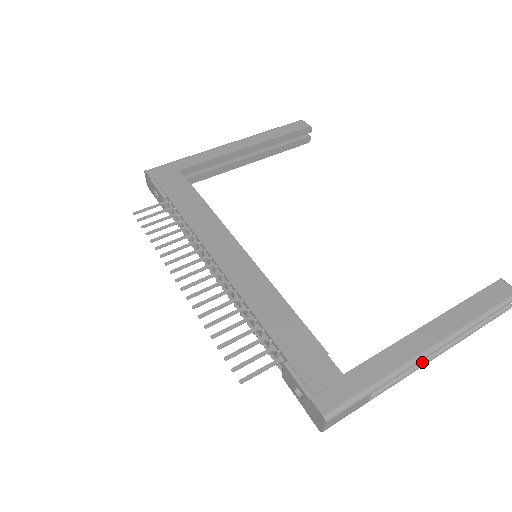
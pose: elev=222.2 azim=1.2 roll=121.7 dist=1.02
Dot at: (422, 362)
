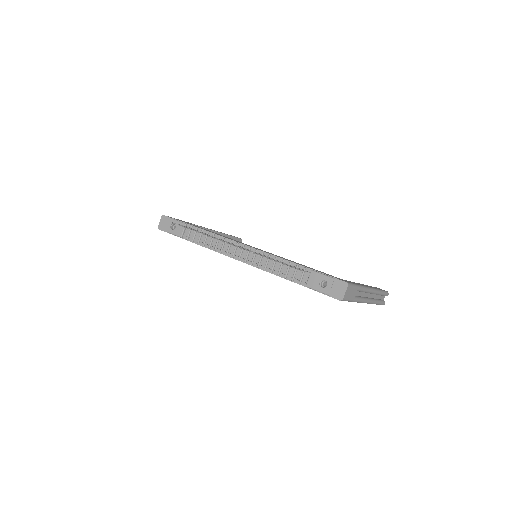
Dot at: (366, 298)
